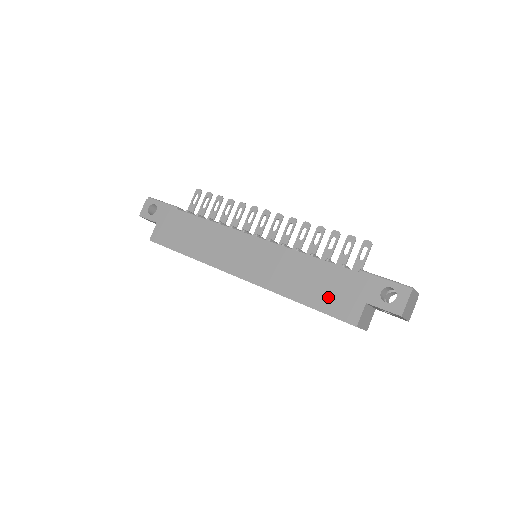
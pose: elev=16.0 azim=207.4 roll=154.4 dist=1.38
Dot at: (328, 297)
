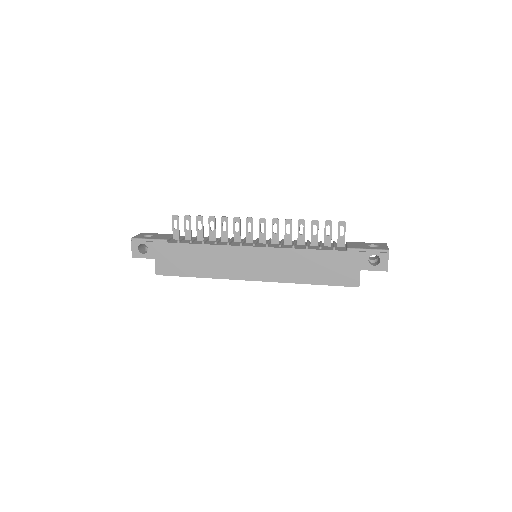
Dot at: (332, 274)
